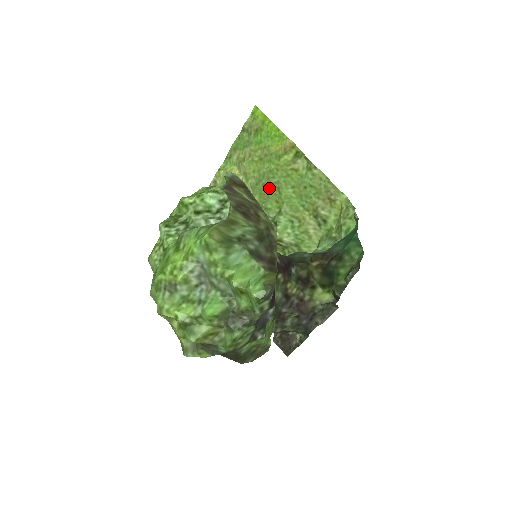
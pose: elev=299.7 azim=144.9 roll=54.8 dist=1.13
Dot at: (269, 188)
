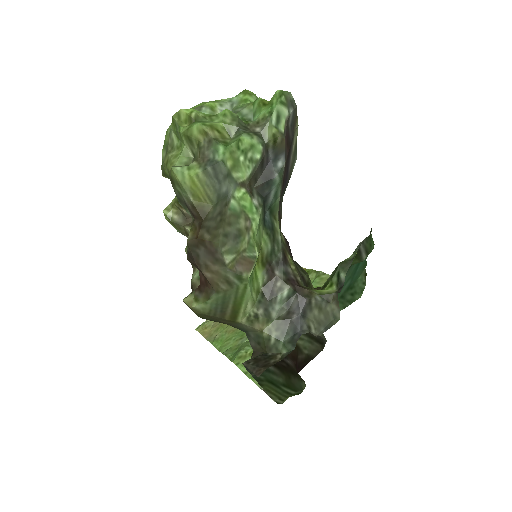
Dot at: occluded
